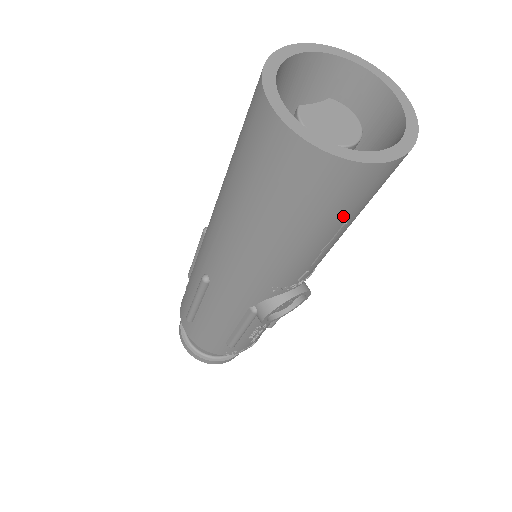
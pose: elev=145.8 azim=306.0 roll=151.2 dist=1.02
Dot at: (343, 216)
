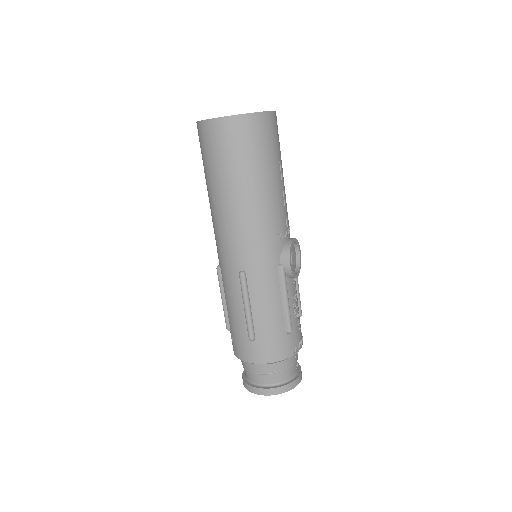
Dot at: (276, 154)
